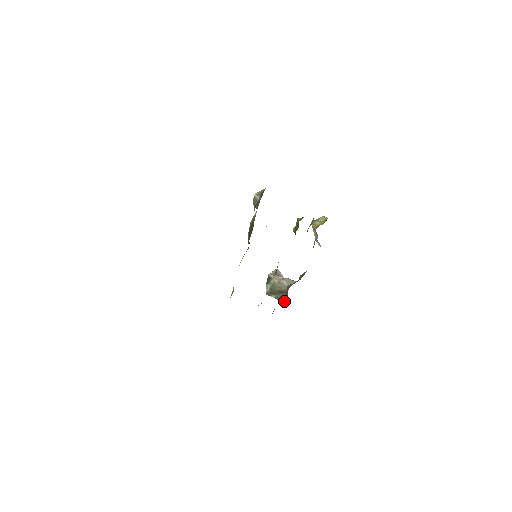
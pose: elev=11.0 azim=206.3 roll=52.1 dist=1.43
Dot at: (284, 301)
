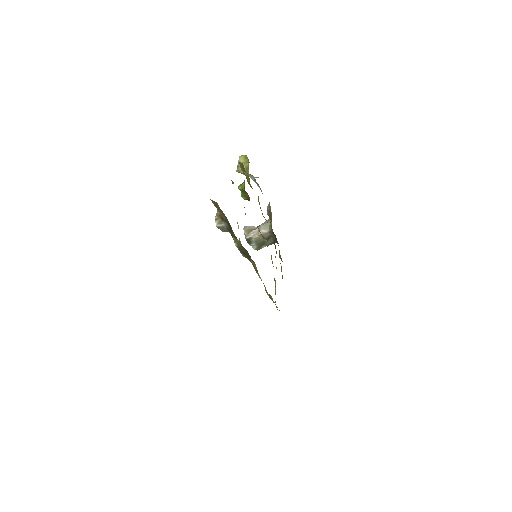
Dot at: (276, 242)
